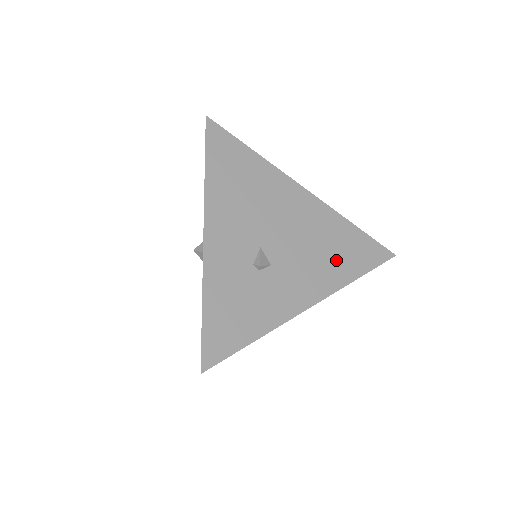
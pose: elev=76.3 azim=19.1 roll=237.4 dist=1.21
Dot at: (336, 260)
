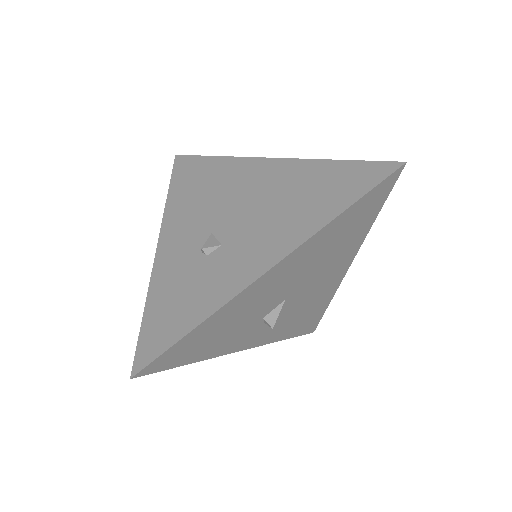
Dot at: (307, 207)
